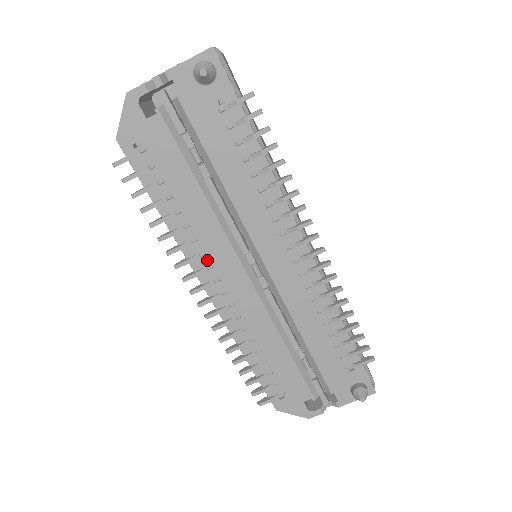
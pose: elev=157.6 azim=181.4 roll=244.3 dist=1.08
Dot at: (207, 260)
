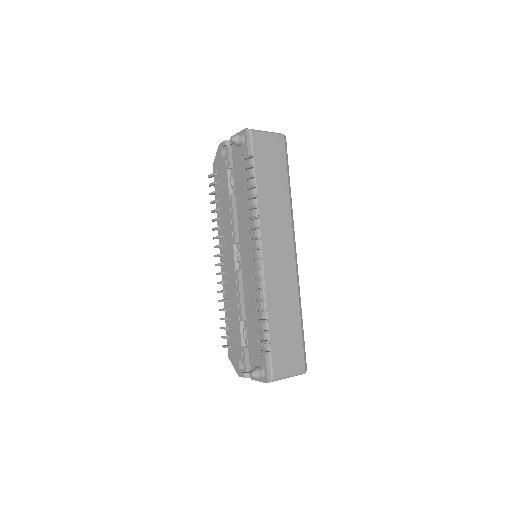
Dot at: (224, 241)
